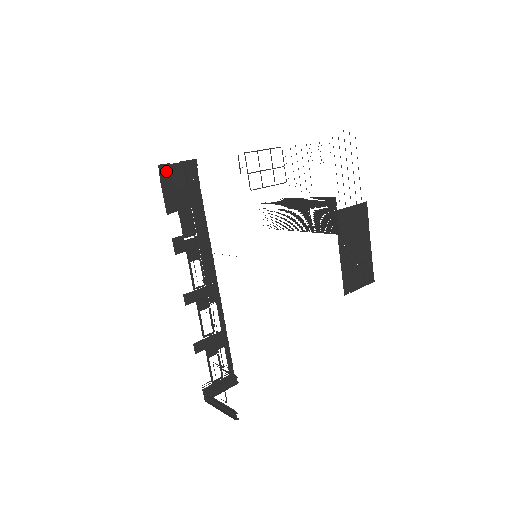
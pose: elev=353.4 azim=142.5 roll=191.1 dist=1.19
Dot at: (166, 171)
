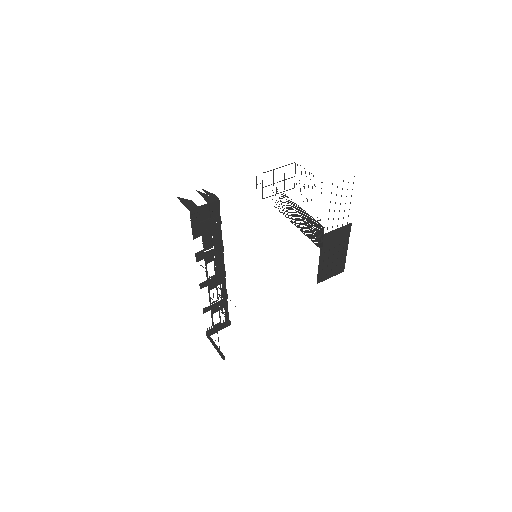
Dot at: (195, 213)
